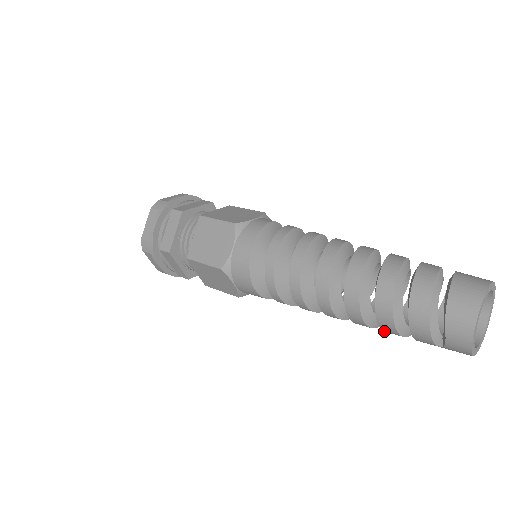
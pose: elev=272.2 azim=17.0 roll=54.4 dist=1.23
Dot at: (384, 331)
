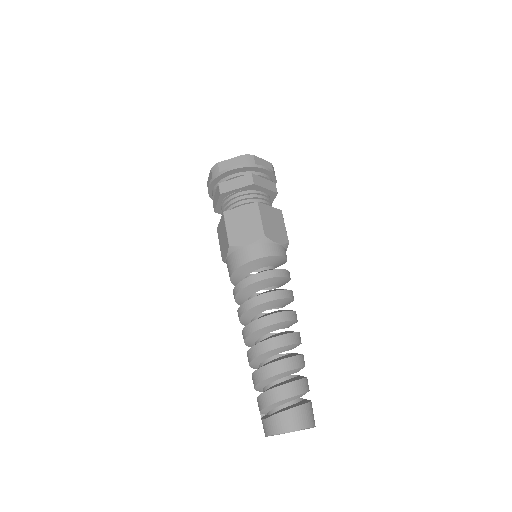
Dot at: occluded
